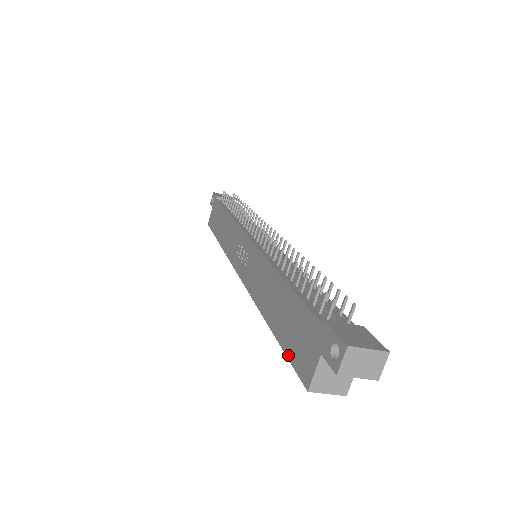
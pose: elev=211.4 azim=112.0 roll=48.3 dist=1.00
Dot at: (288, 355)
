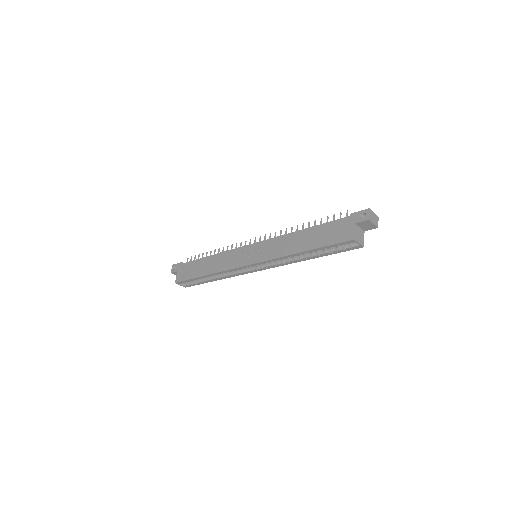
Dot at: (331, 244)
